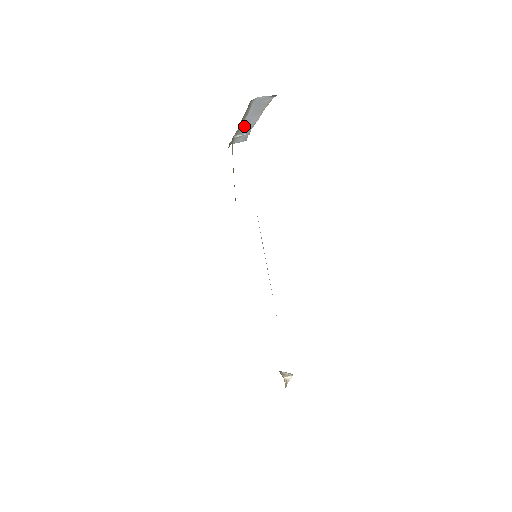
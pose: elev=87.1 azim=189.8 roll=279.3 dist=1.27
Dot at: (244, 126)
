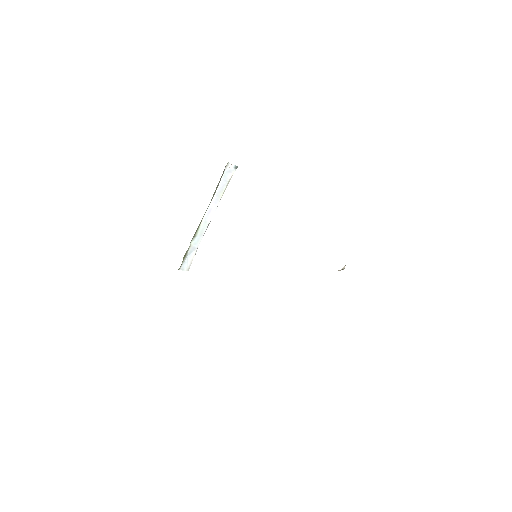
Dot at: (203, 222)
